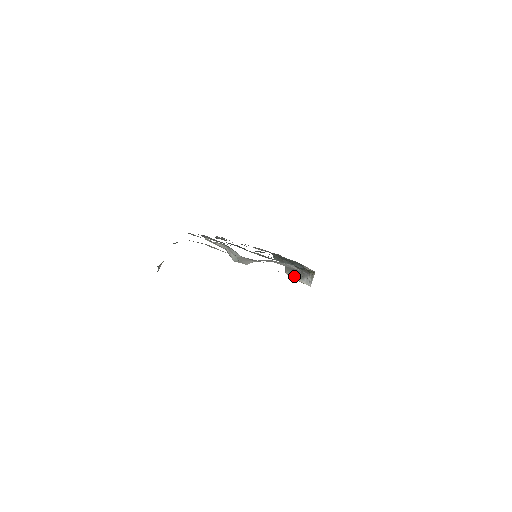
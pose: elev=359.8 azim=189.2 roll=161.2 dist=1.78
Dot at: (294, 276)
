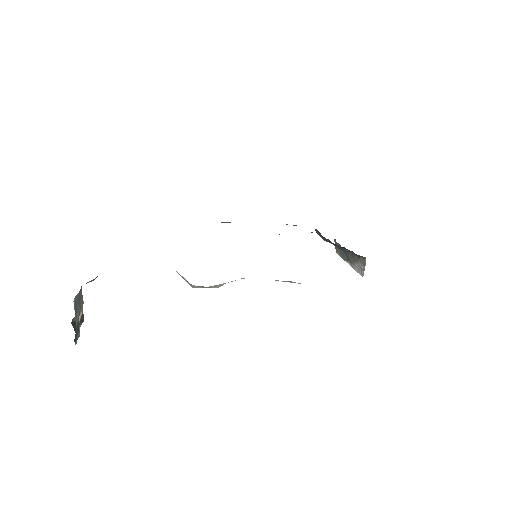
Dot at: (344, 258)
